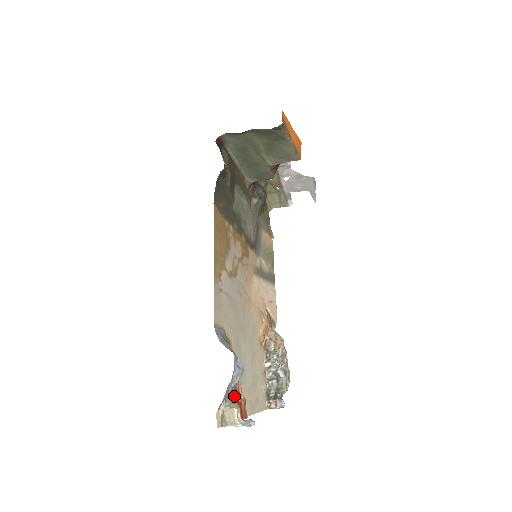
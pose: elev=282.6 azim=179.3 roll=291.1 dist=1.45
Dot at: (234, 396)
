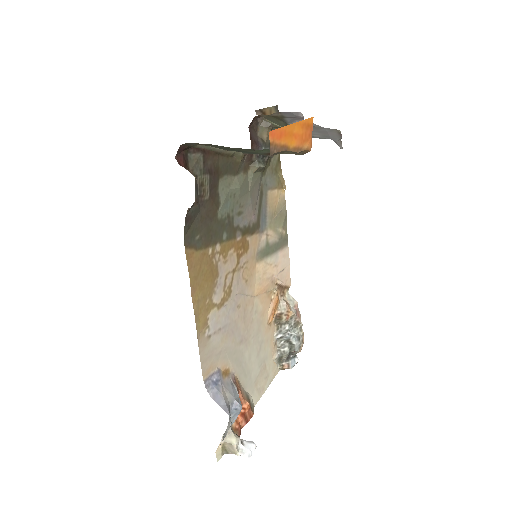
Dot at: occluded
